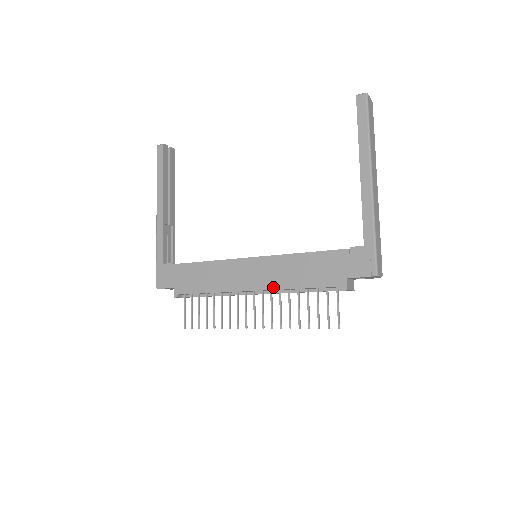
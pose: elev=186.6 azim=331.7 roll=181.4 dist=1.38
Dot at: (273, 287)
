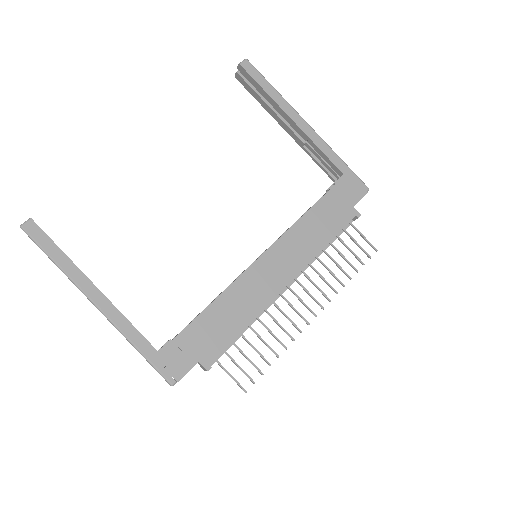
Dot at: (305, 263)
